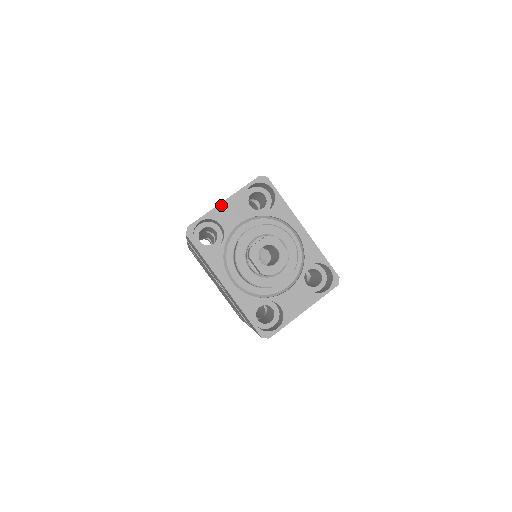
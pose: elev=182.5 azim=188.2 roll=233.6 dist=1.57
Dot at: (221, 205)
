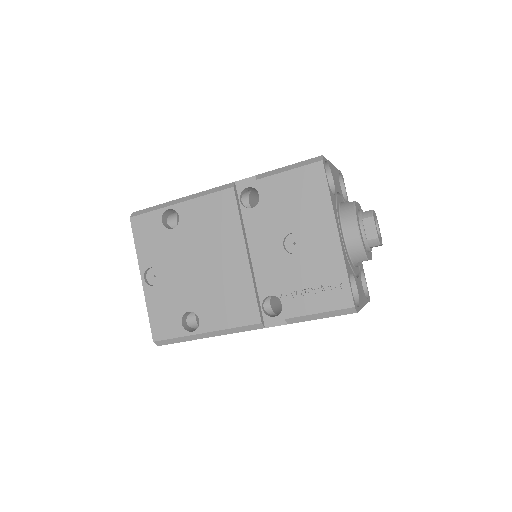
Dot at: (332, 165)
